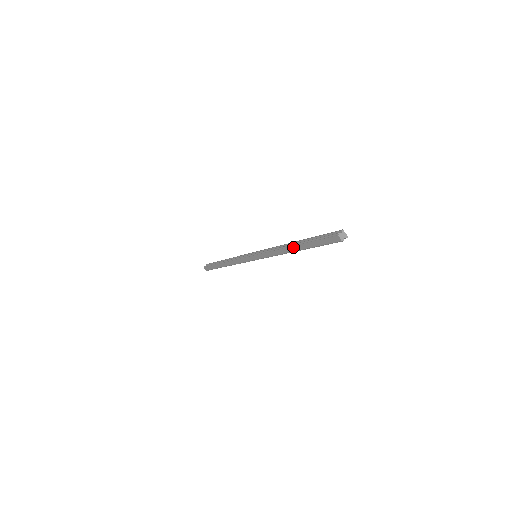
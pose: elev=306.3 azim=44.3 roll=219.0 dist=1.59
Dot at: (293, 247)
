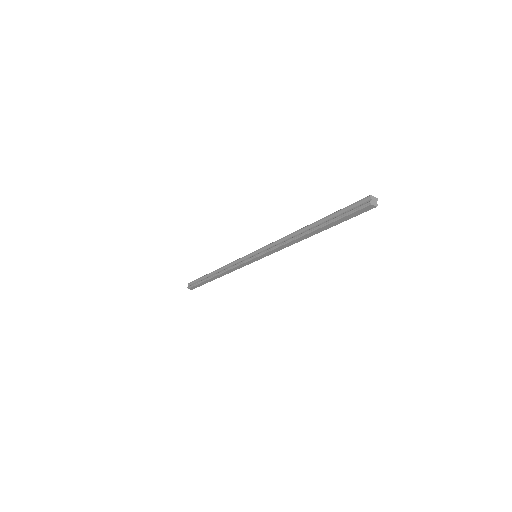
Dot at: (309, 234)
